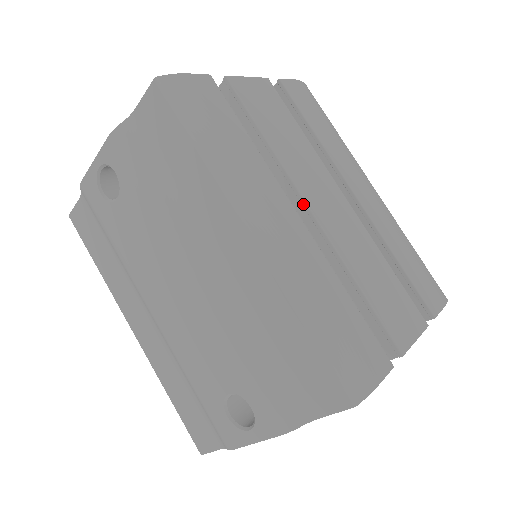
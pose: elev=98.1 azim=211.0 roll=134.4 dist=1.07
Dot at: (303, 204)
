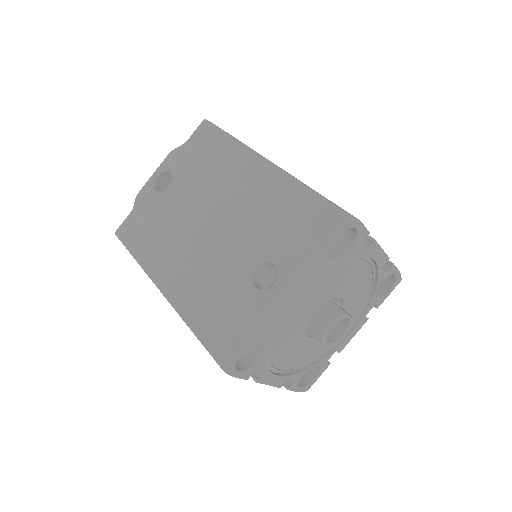
Dot at: occluded
